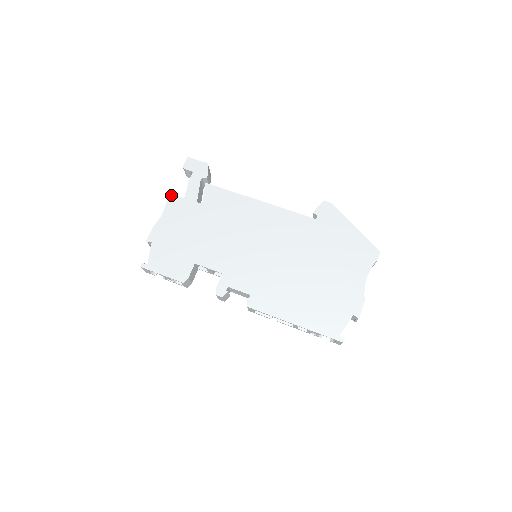
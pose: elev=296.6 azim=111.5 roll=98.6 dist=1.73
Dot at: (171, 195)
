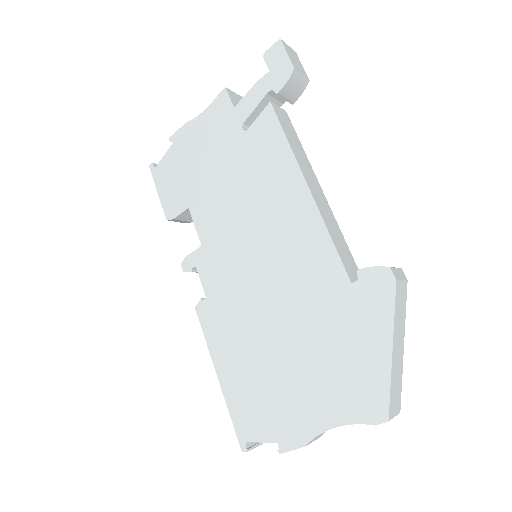
Dot at: (225, 91)
